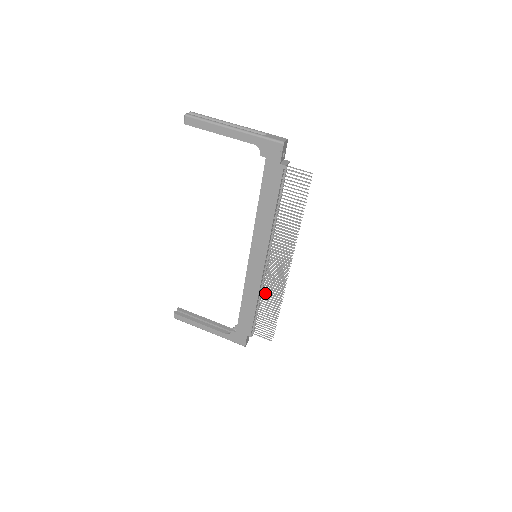
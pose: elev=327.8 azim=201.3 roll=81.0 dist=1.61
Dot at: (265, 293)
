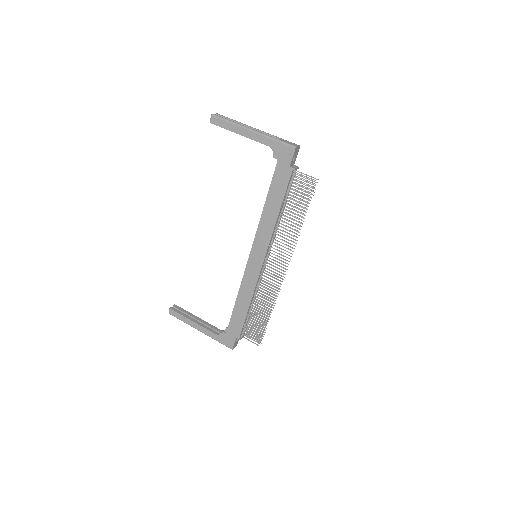
Dot at: (259, 295)
